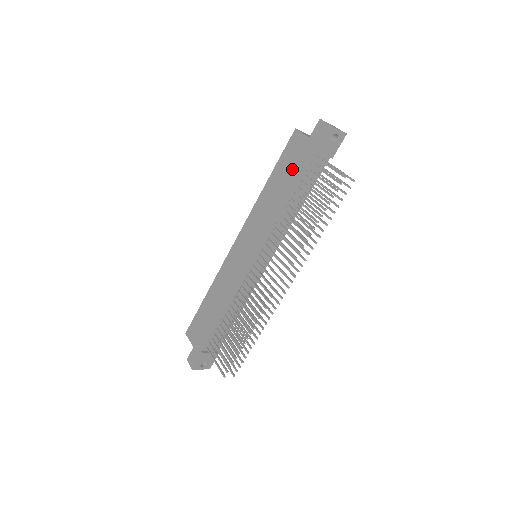
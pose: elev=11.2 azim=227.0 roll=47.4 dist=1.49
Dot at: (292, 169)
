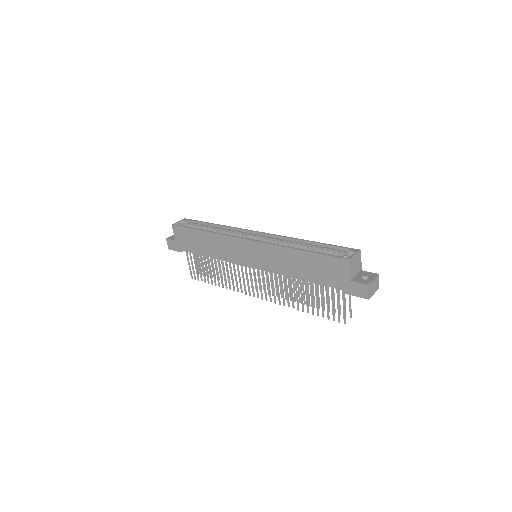
Dot at: (321, 275)
